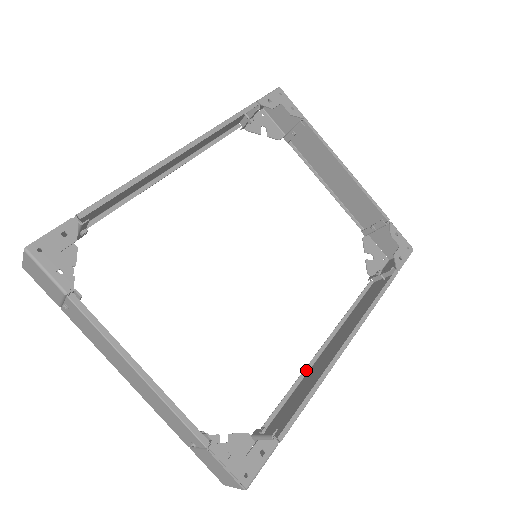
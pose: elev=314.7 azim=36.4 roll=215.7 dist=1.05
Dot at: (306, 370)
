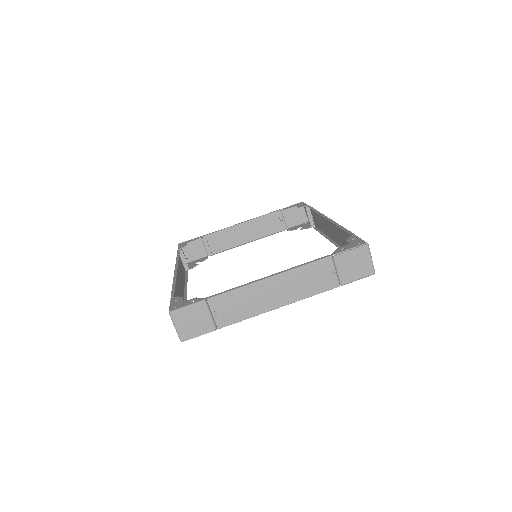
Dot at: occluded
